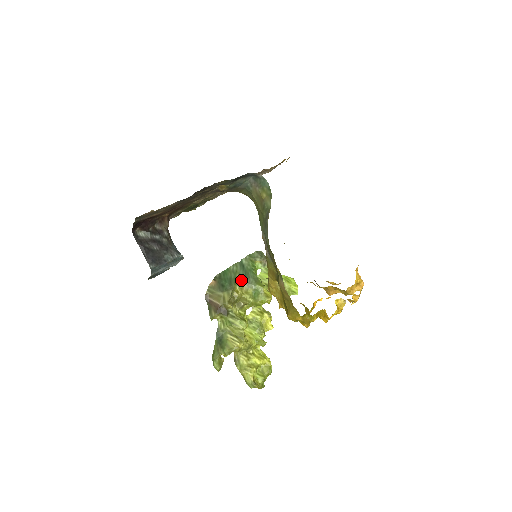
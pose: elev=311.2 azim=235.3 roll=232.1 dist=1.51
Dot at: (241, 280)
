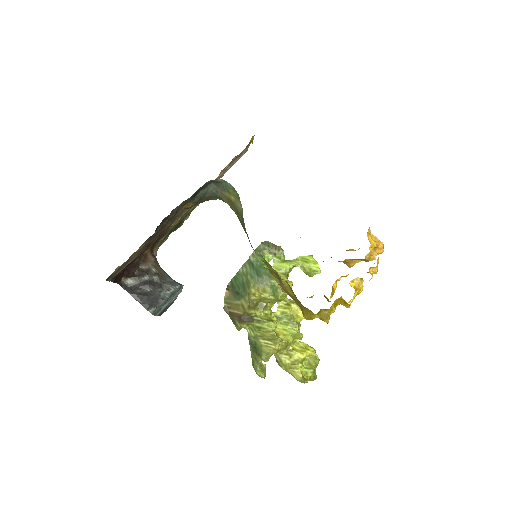
Dot at: (254, 281)
